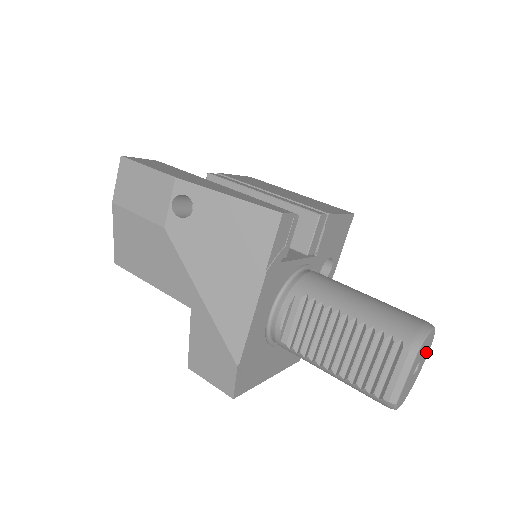
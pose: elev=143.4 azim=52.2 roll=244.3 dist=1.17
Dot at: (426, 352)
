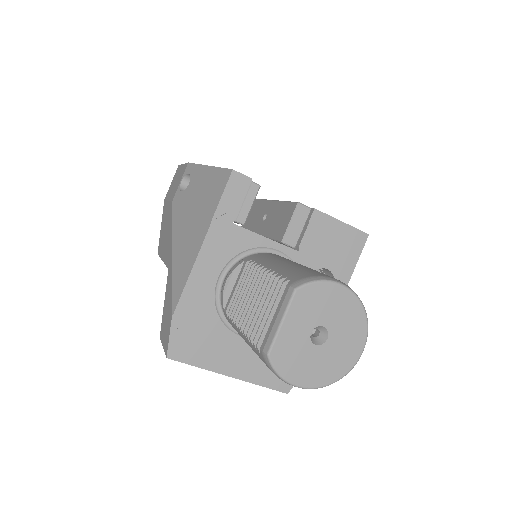
Dot at: (350, 332)
